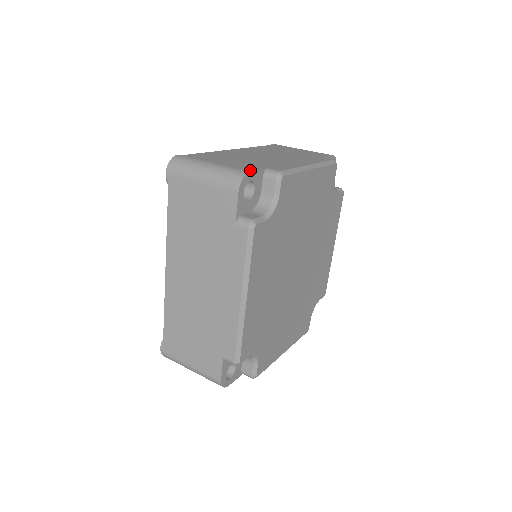
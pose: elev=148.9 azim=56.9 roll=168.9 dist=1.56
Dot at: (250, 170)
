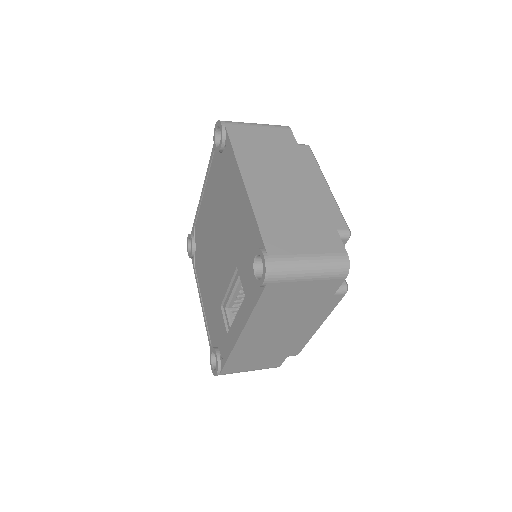
Dot at: (344, 250)
